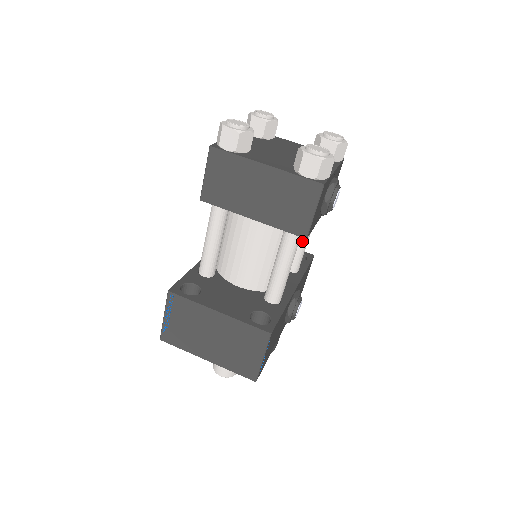
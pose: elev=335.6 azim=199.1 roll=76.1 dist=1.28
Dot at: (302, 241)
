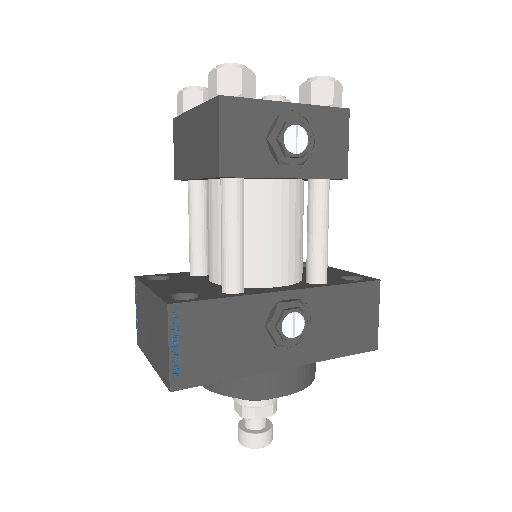
Dot at: (312, 233)
